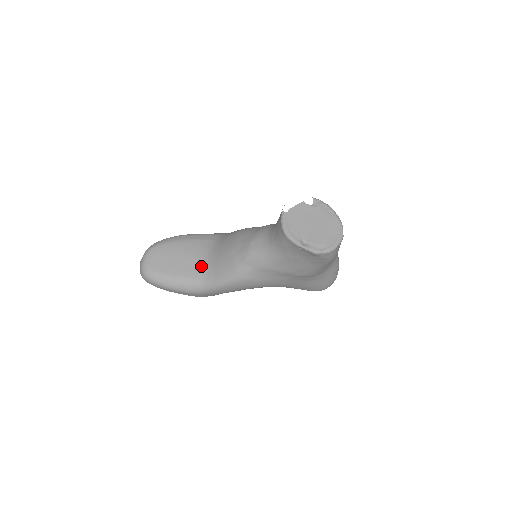
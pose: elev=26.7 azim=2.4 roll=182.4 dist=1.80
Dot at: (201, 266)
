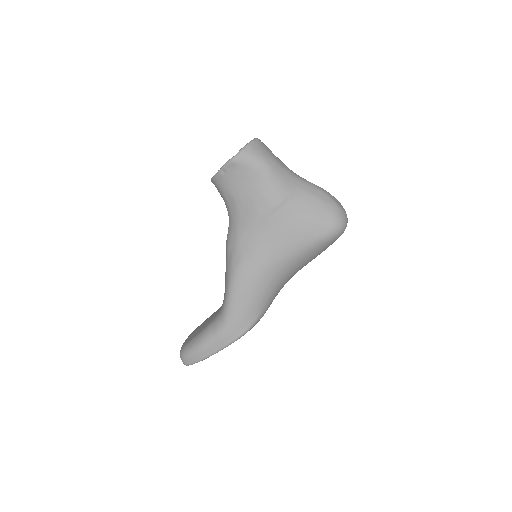
Dot at: occluded
